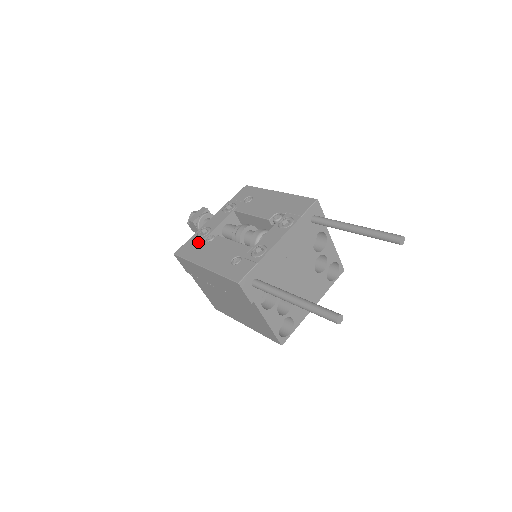
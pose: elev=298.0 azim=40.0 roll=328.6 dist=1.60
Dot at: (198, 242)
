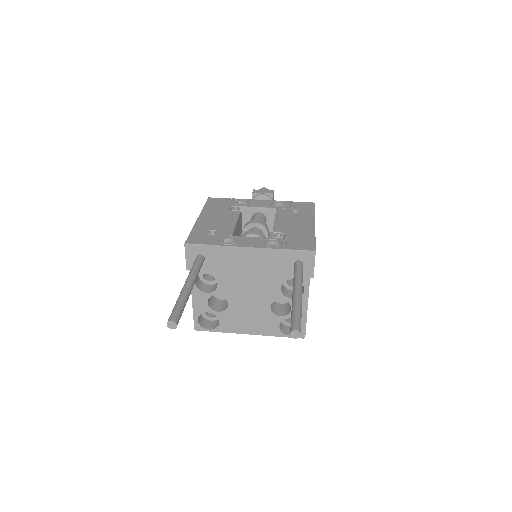
Dot at: (227, 204)
